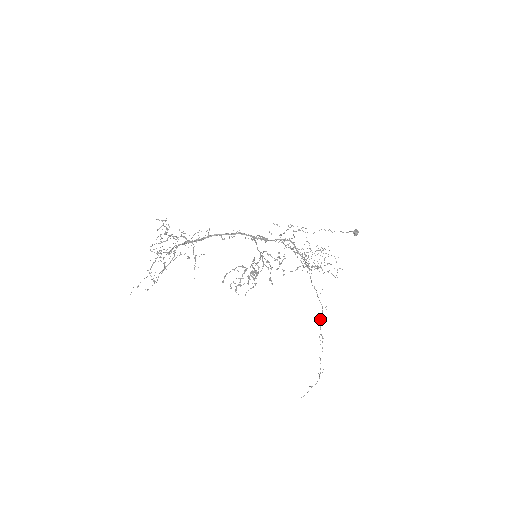
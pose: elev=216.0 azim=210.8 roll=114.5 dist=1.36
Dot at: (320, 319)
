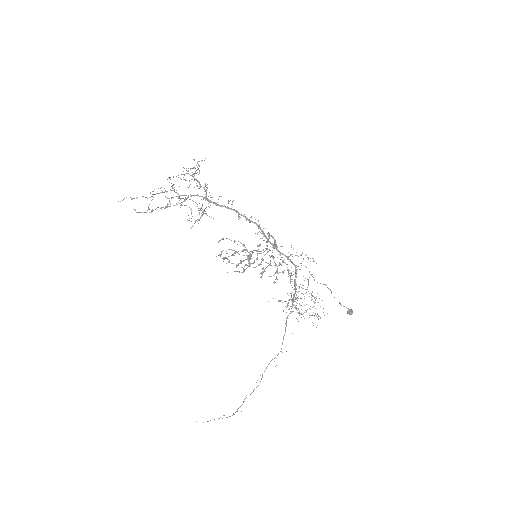
Dot at: (272, 359)
